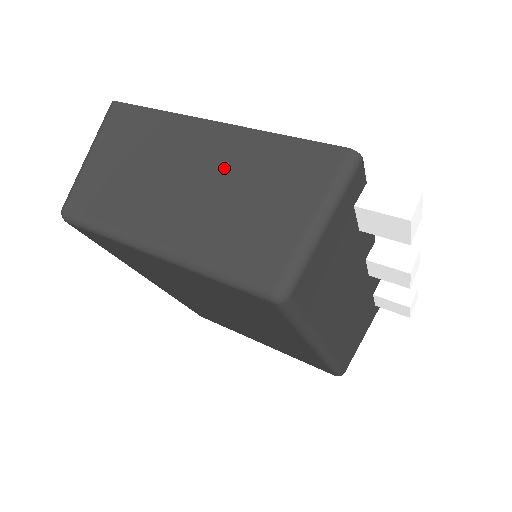
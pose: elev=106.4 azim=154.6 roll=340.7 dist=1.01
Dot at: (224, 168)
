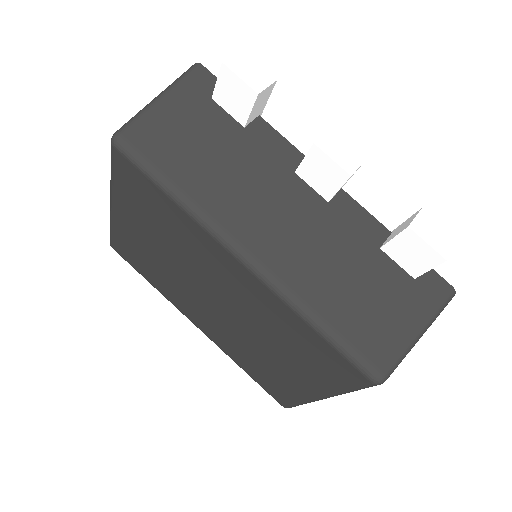
Dot at: occluded
